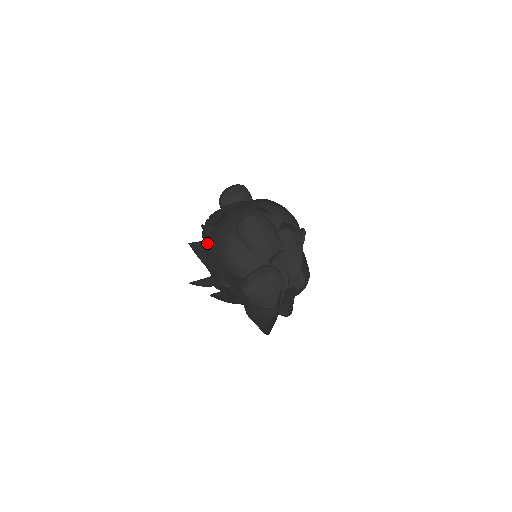
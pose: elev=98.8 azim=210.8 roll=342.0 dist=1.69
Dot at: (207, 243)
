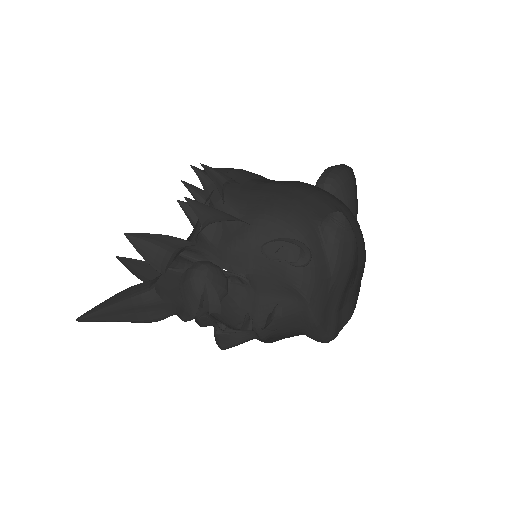
Dot at: (258, 223)
